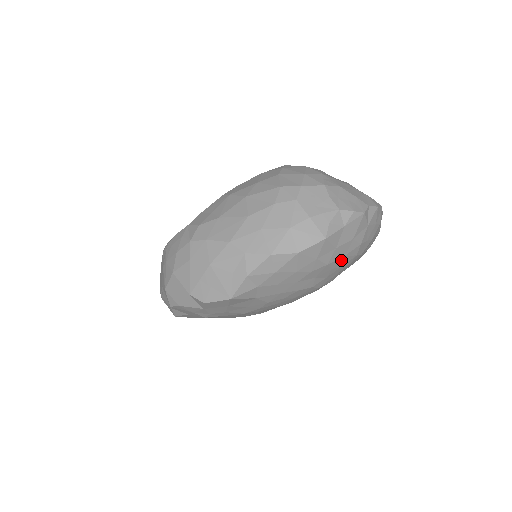
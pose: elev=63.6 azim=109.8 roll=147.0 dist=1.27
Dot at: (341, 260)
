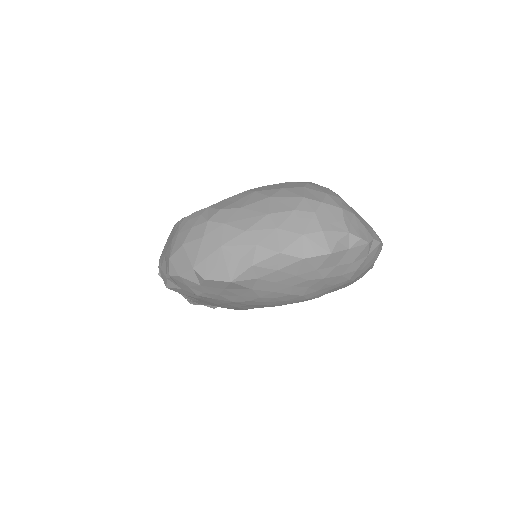
Dot at: (336, 279)
